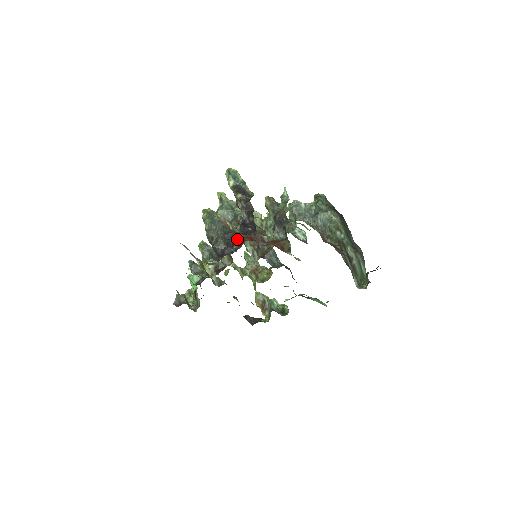
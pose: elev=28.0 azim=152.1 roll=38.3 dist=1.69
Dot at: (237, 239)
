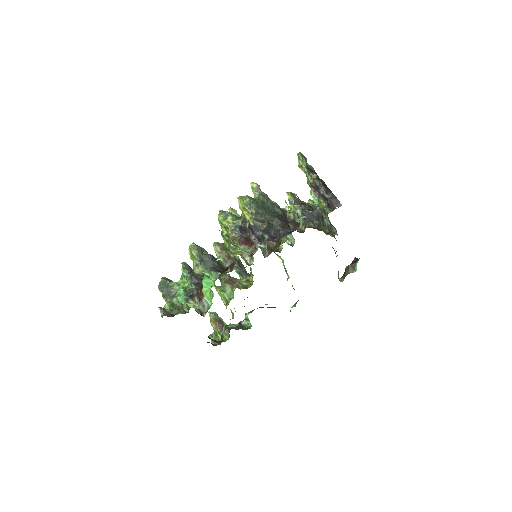
Dot at: (289, 221)
